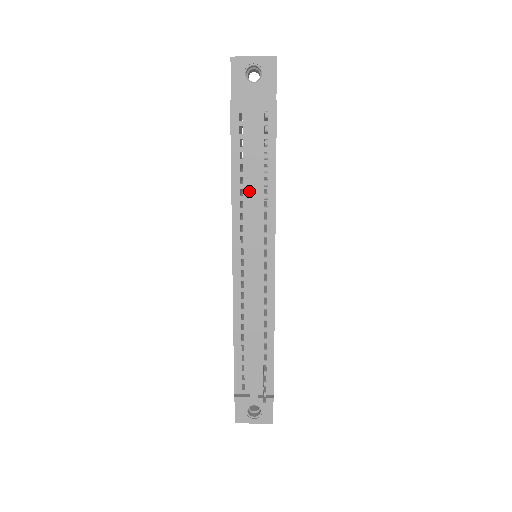
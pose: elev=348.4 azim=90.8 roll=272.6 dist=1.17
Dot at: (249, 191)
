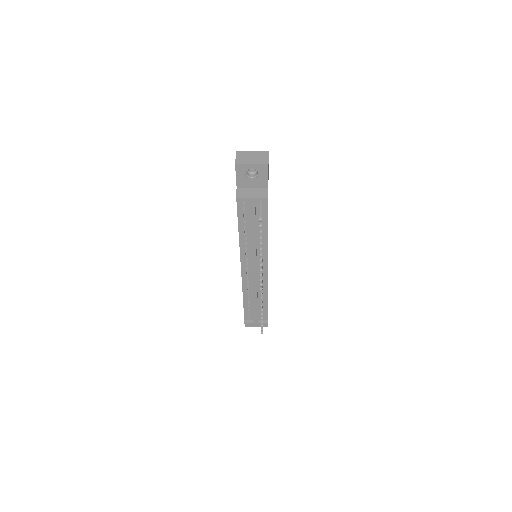
Dot at: occluded
